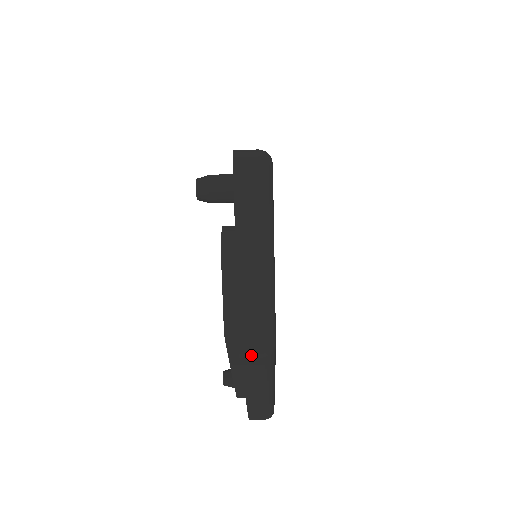
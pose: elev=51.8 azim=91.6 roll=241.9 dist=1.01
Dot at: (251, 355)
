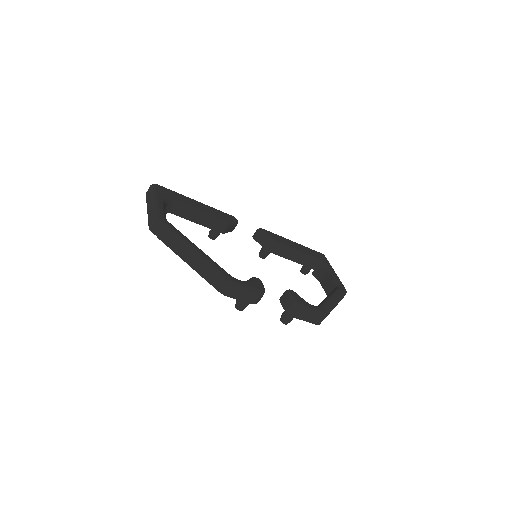
Dot at: (152, 226)
